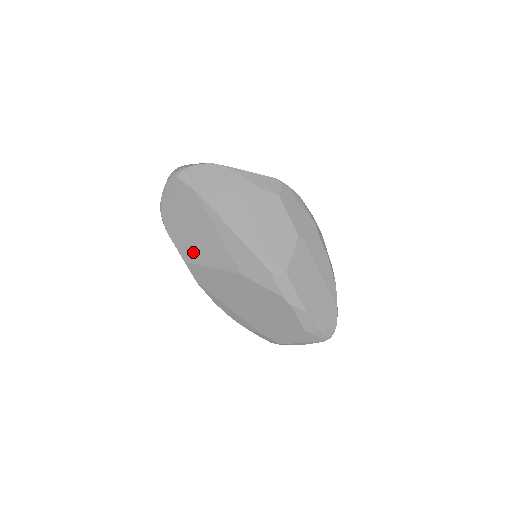
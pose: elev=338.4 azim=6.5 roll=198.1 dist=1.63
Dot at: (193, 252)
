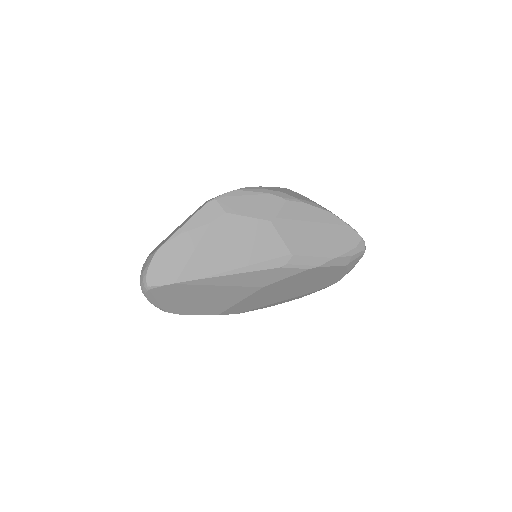
Dot at: (216, 307)
